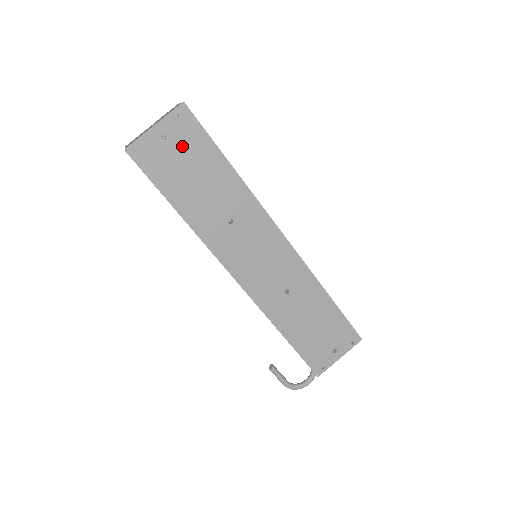
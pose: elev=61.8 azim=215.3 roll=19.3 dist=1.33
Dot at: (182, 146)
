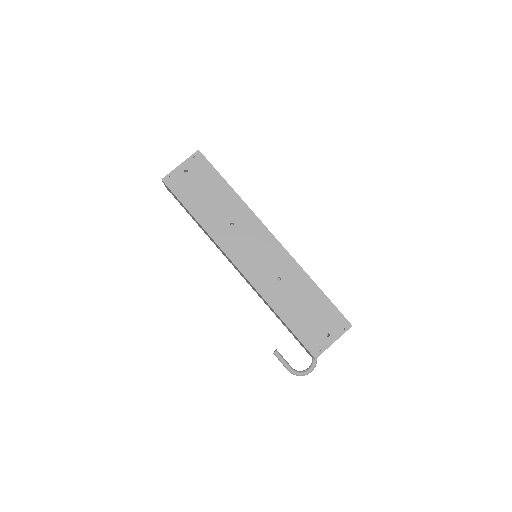
Dot at: (198, 176)
